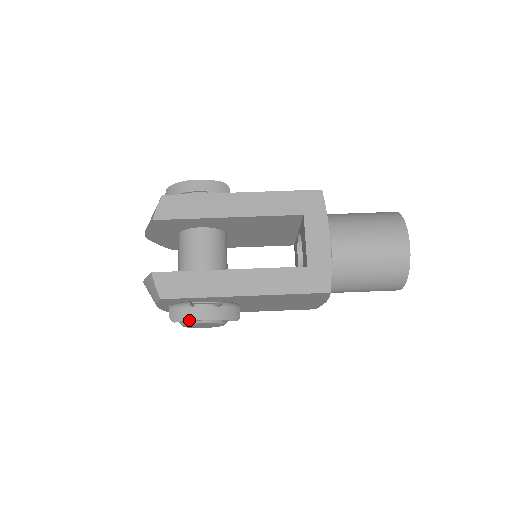
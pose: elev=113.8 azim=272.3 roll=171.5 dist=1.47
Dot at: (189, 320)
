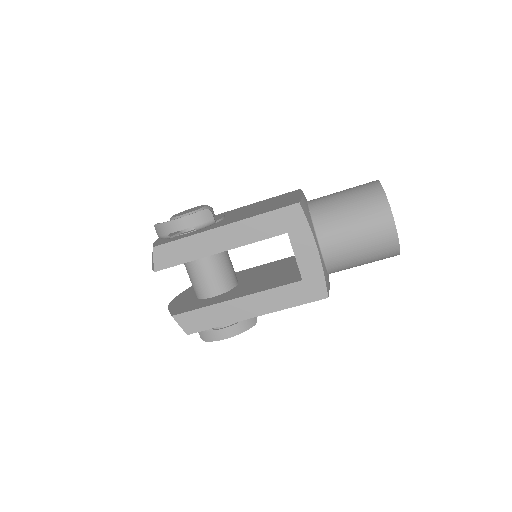
Dot at: occluded
